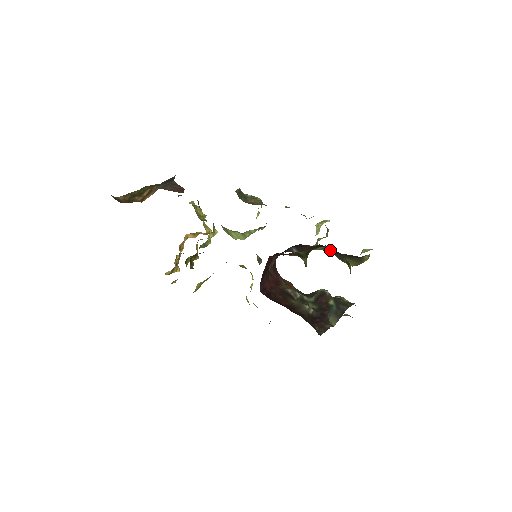
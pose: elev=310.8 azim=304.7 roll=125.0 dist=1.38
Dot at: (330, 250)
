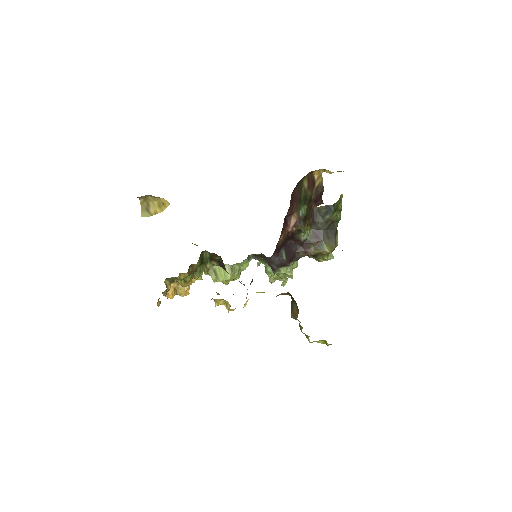
Dot at: (314, 235)
